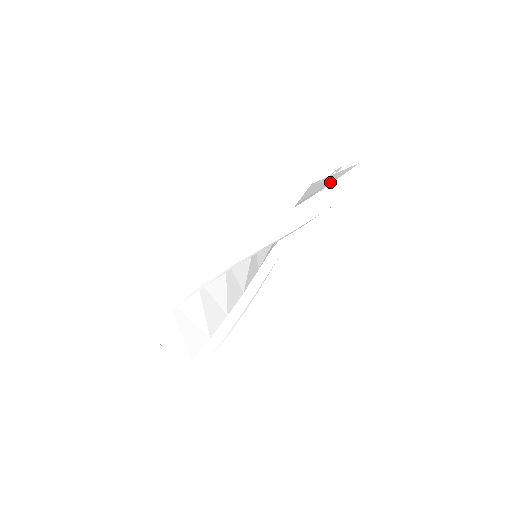
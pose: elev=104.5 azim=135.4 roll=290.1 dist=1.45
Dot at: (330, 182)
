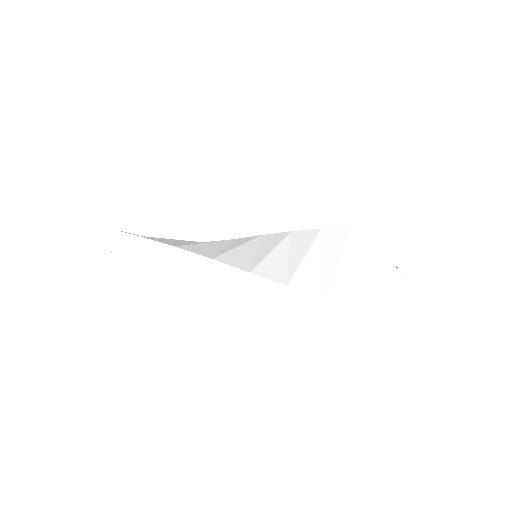
Dot at: (363, 294)
